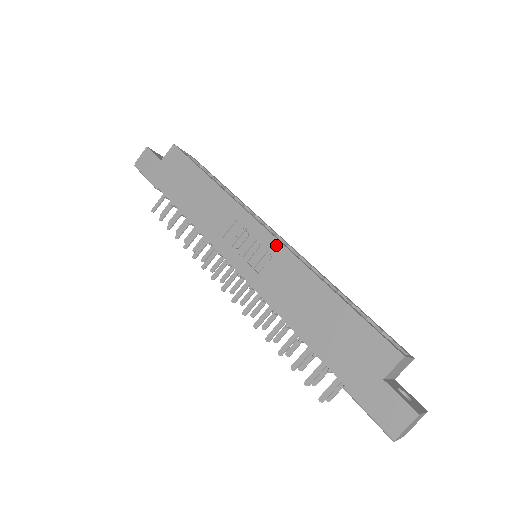
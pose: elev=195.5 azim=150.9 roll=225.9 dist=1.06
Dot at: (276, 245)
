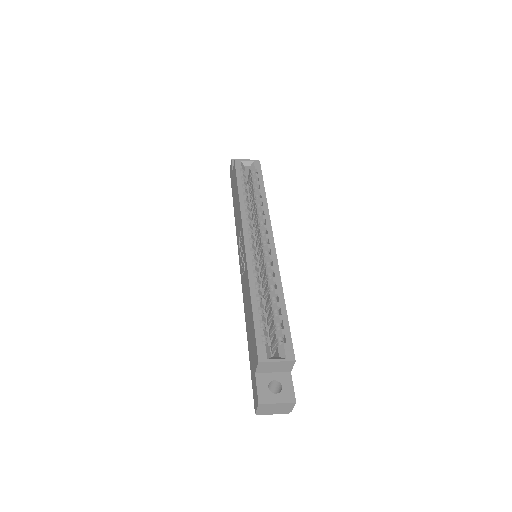
Dot at: (245, 256)
